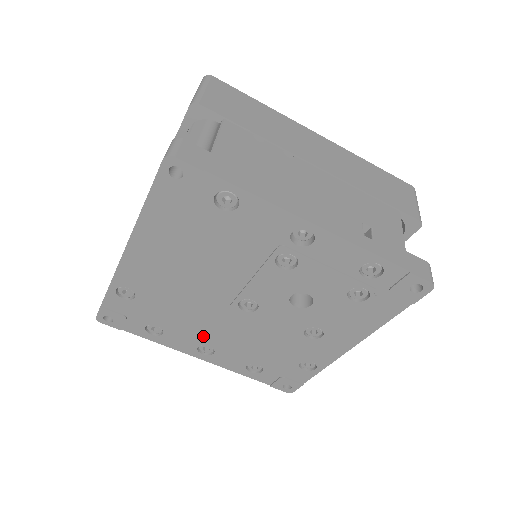
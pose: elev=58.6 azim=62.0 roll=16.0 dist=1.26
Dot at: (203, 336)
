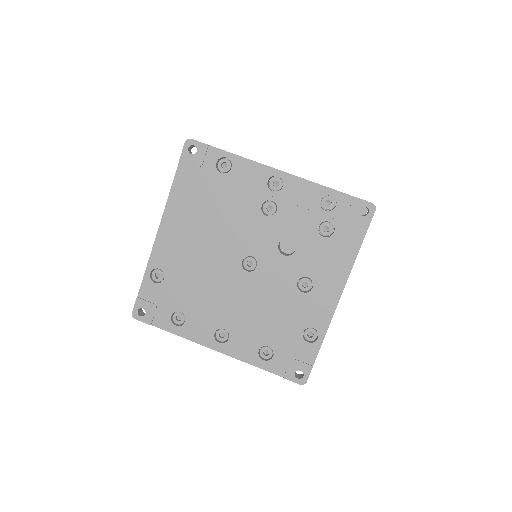
Dot at: (218, 316)
